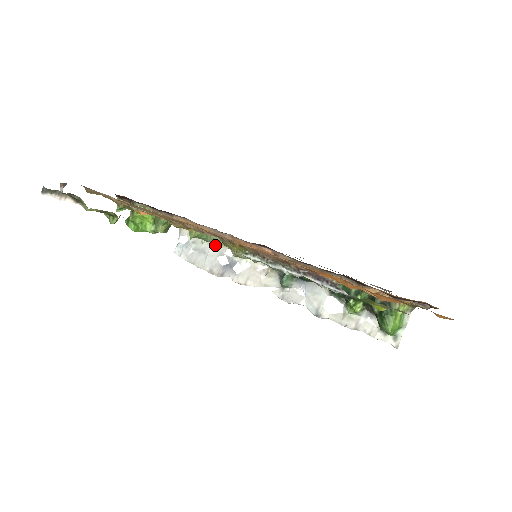
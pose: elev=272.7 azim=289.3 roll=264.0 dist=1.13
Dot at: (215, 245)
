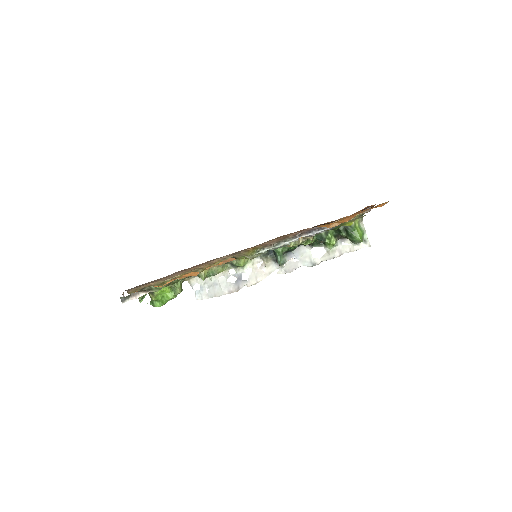
Dot at: (220, 274)
